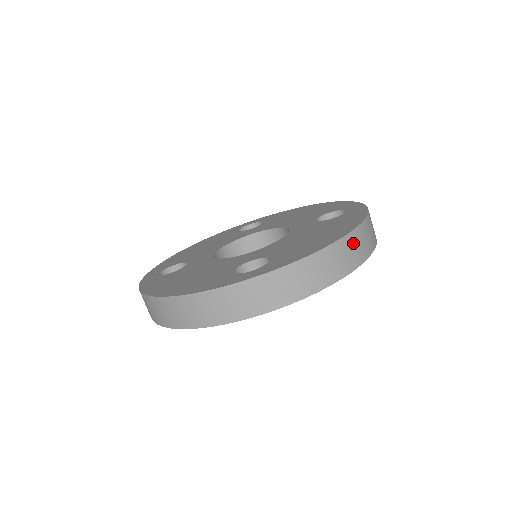
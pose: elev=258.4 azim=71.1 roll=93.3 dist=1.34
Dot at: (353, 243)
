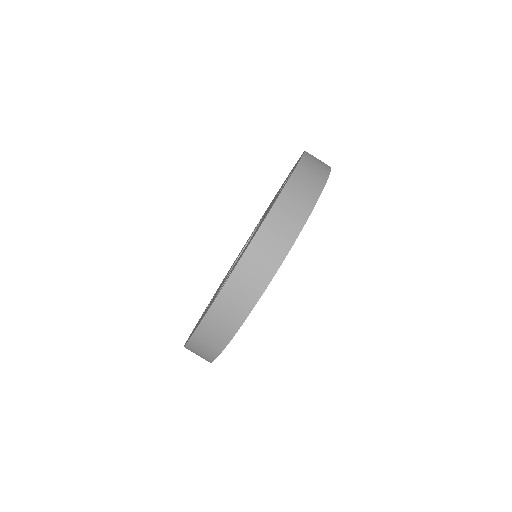
Dot at: (283, 211)
